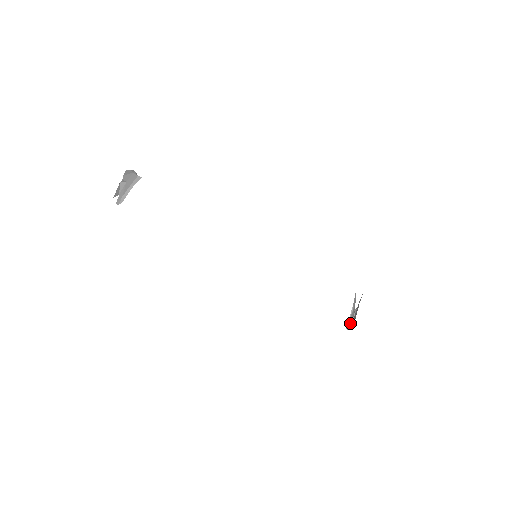
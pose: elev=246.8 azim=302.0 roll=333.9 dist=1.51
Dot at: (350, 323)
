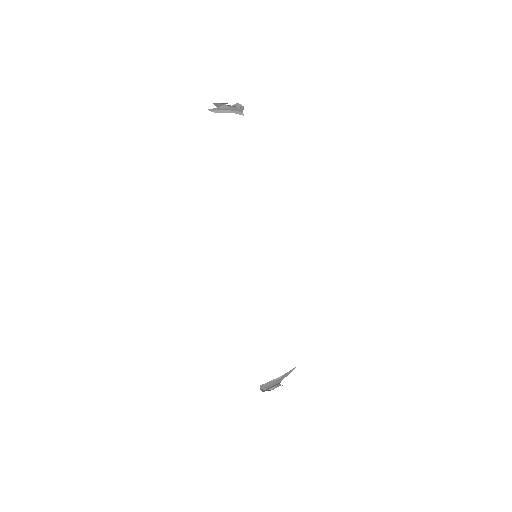
Dot at: (265, 388)
